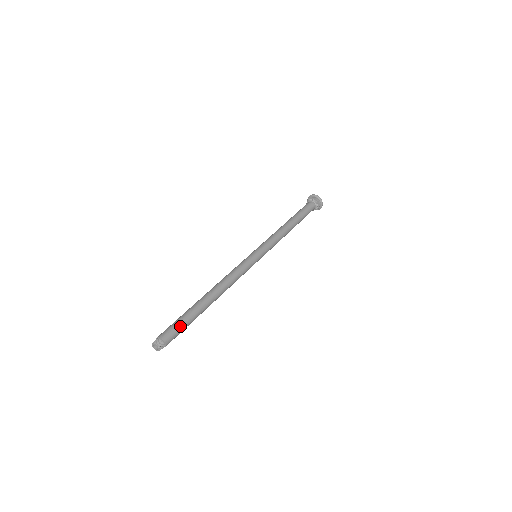
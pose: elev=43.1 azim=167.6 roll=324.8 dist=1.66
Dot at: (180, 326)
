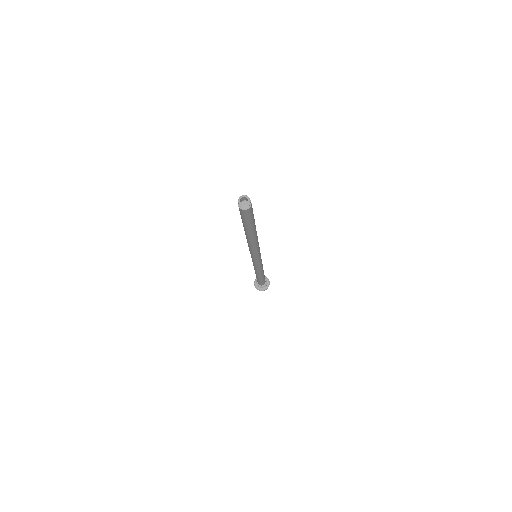
Dot at: occluded
